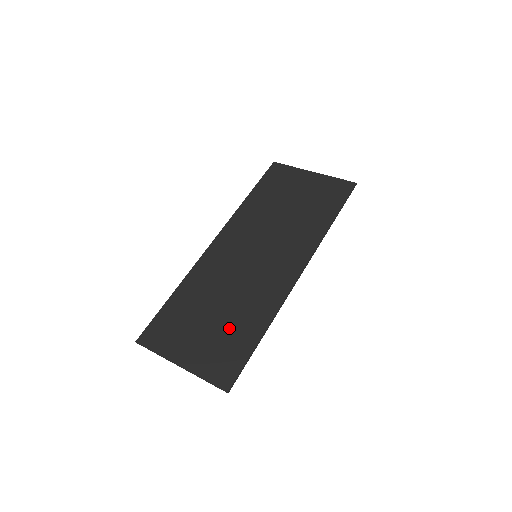
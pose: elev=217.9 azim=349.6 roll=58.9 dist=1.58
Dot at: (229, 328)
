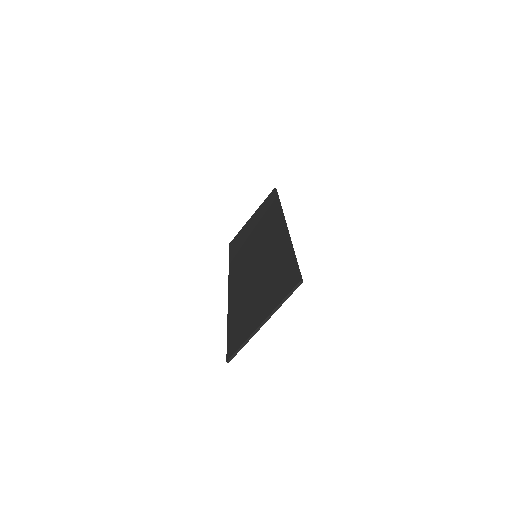
Dot at: (272, 278)
